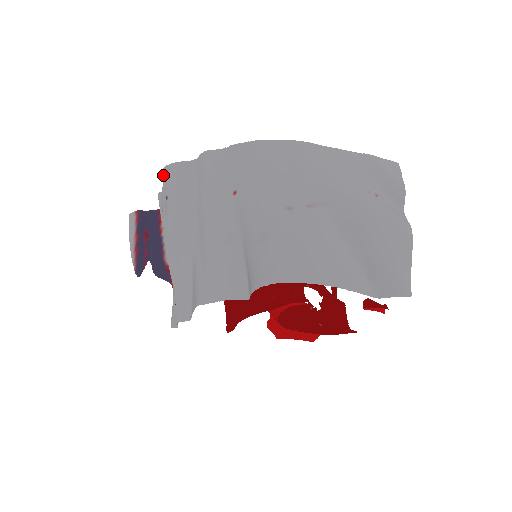
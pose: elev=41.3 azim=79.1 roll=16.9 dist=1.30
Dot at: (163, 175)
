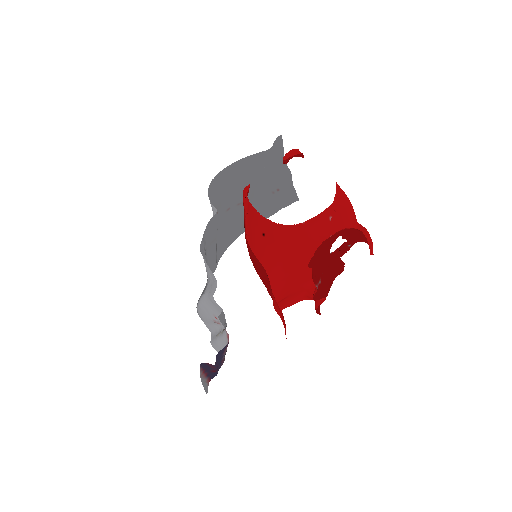
Dot at: occluded
